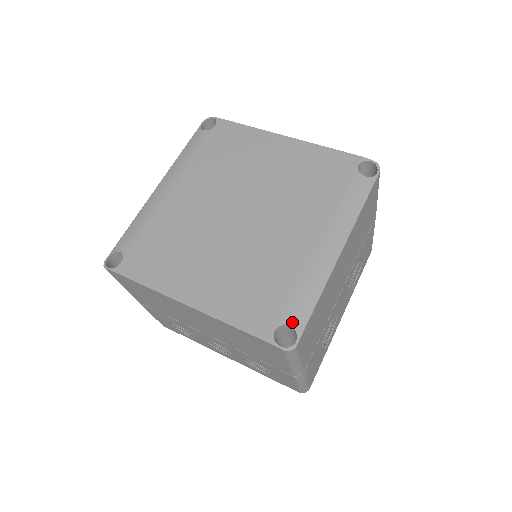
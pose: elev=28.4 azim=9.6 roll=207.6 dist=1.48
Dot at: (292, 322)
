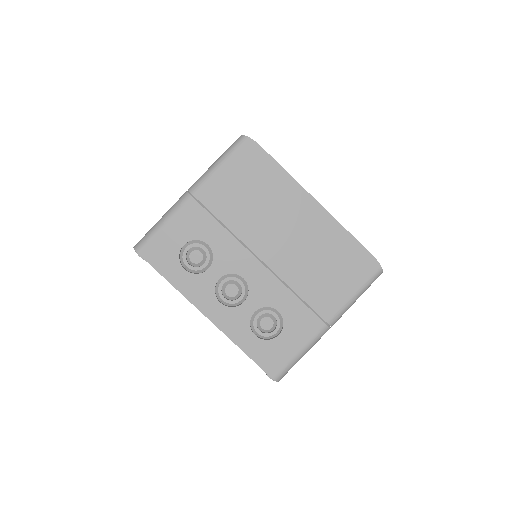
Dot at: occluded
